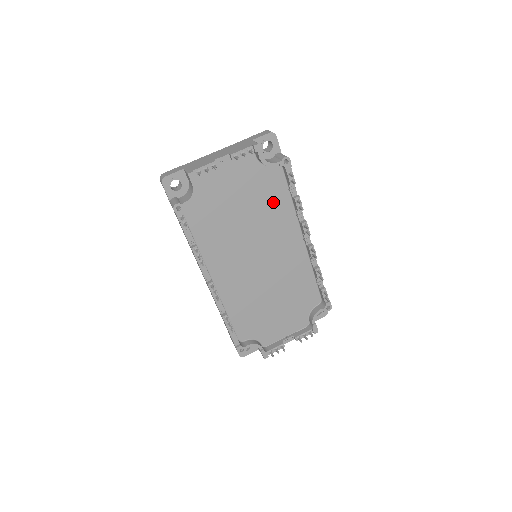
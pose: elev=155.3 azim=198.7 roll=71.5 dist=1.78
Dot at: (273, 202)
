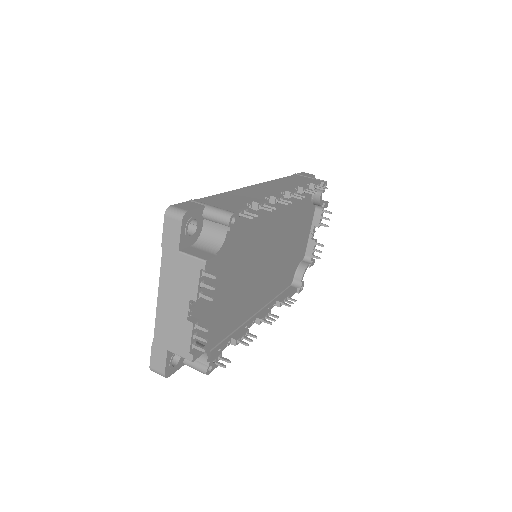
Dot at: (241, 235)
